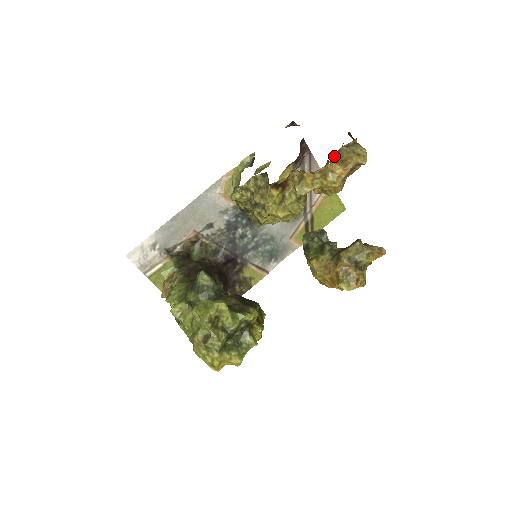
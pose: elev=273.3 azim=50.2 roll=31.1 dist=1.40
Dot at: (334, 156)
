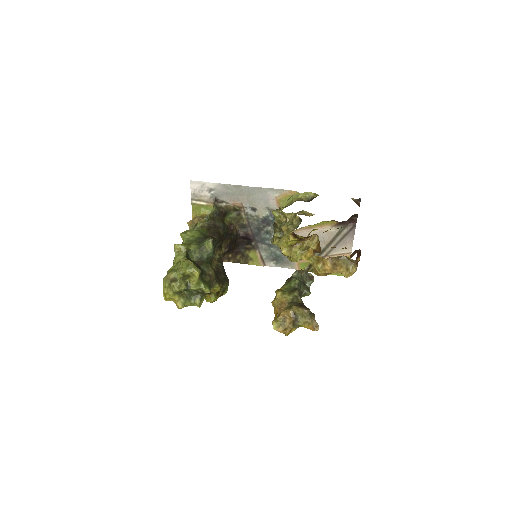
Dot at: (334, 257)
